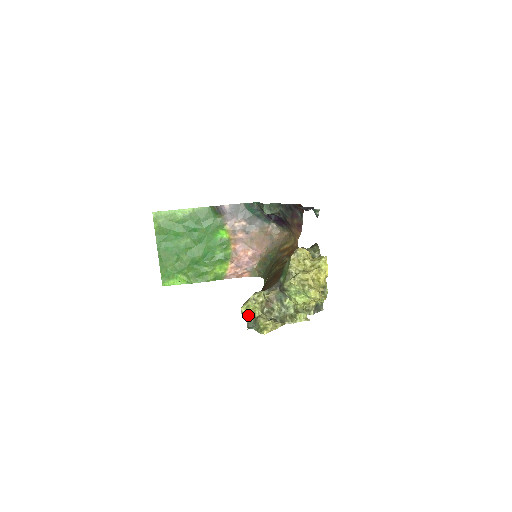
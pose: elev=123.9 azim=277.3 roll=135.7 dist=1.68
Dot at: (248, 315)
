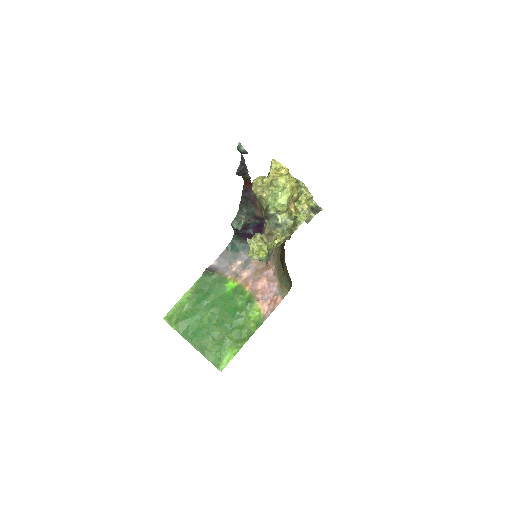
Dot at: (259, 256)
